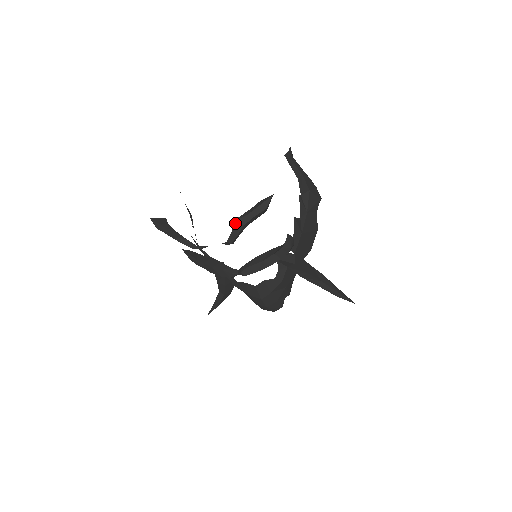
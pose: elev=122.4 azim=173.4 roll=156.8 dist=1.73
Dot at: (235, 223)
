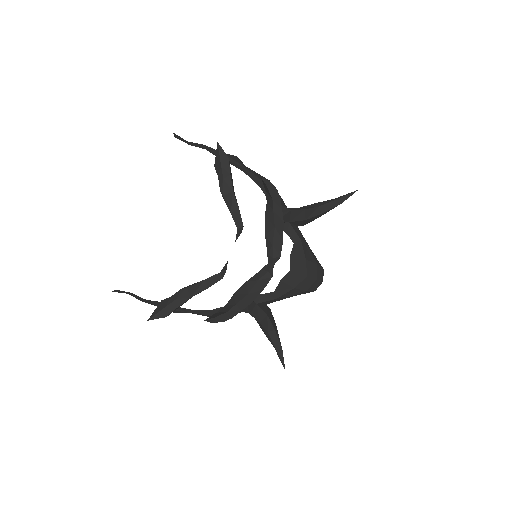
Dot at: (224, 199)
